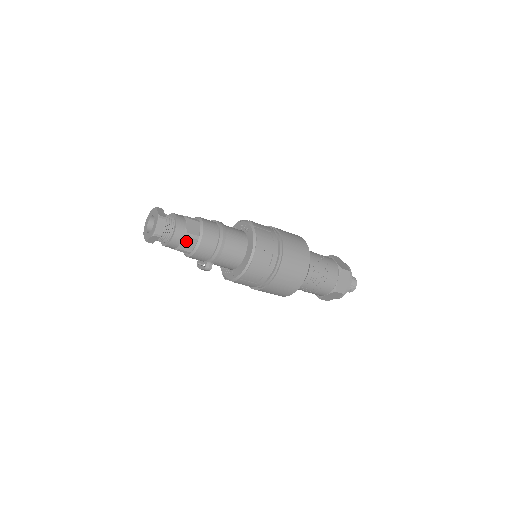
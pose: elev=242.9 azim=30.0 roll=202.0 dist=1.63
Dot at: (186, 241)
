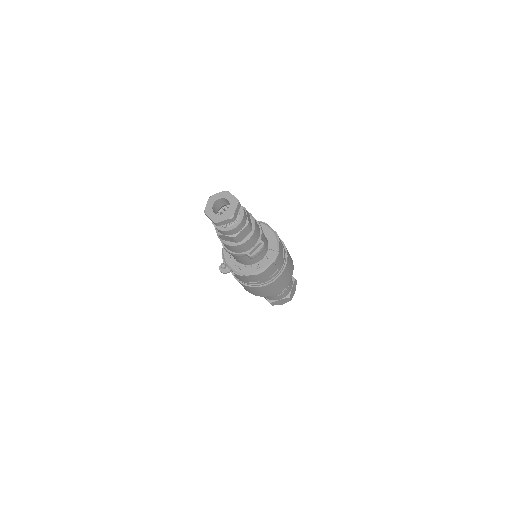
Dot at: (247, 214)
